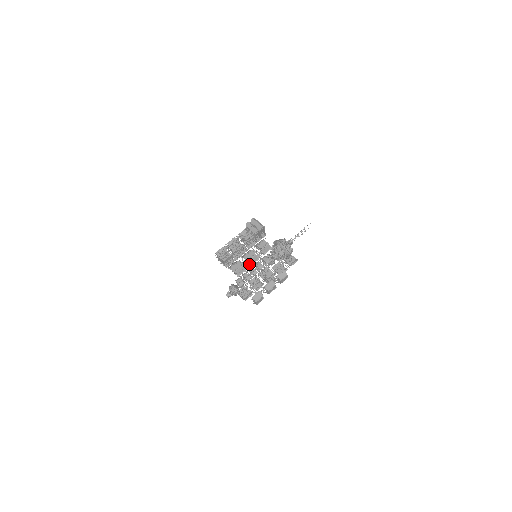
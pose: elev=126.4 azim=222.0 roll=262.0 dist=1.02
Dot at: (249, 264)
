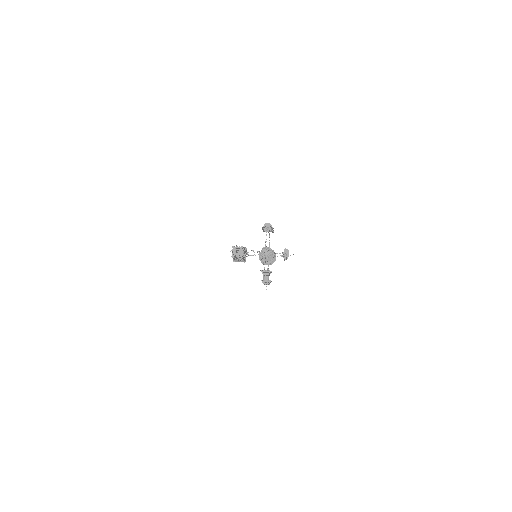
Dot at: occluded
